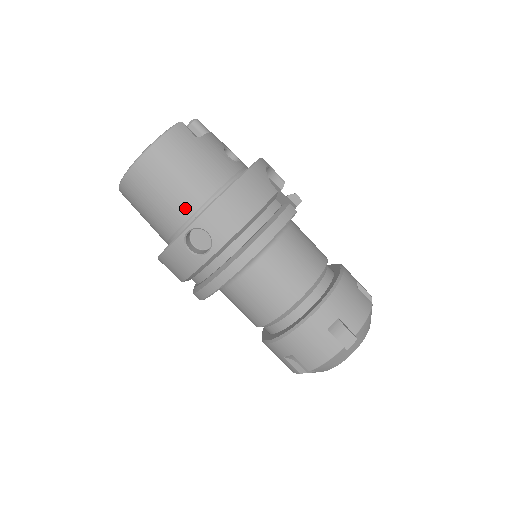
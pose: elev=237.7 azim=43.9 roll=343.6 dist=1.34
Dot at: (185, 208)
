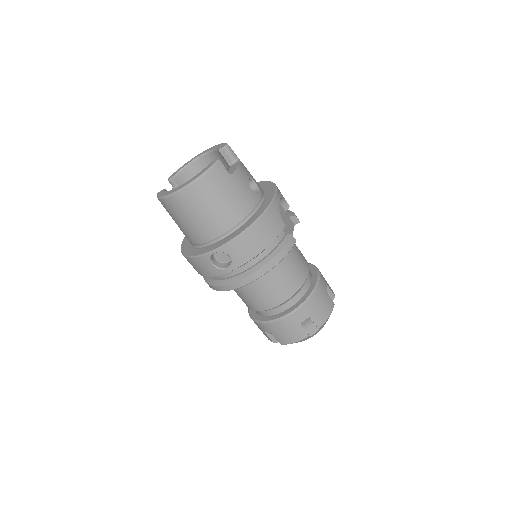
Dot at: (213, 231)
